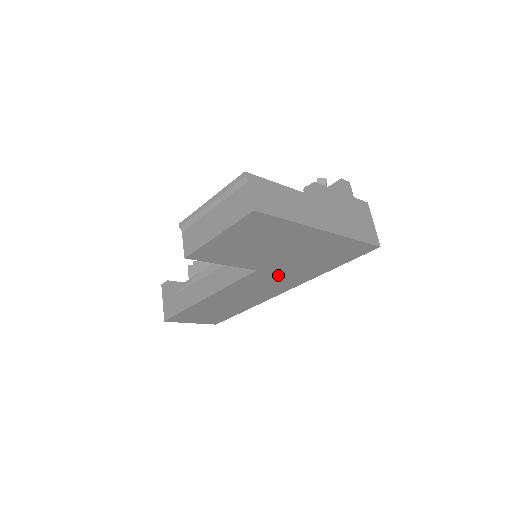
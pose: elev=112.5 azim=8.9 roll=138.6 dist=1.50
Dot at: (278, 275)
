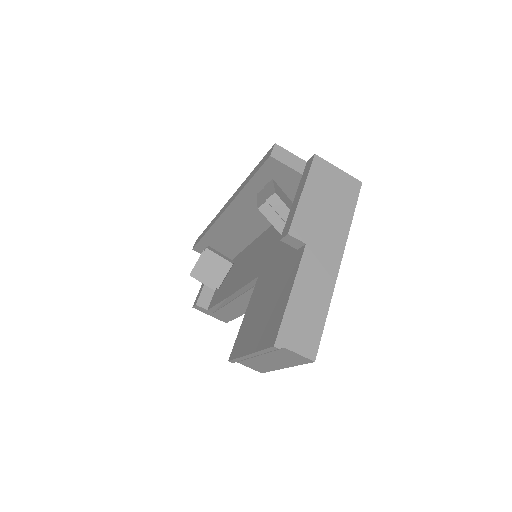
Dot at: occluded
